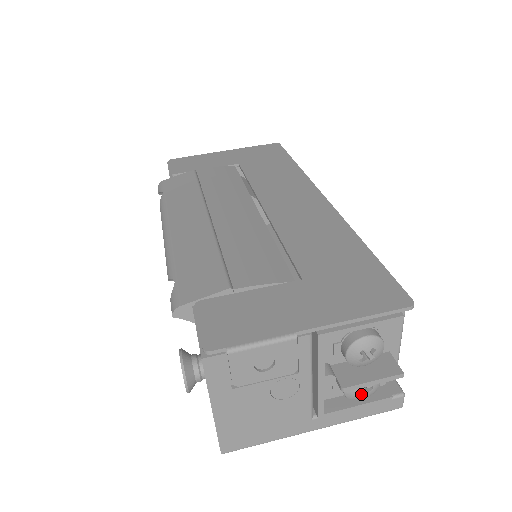
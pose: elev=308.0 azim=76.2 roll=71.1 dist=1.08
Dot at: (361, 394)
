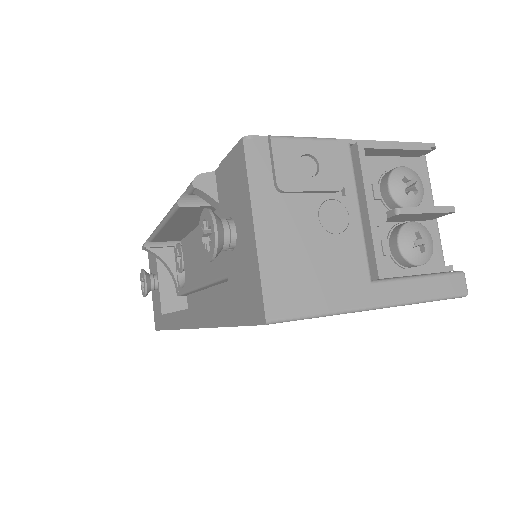
Dot at: (418, 246)
